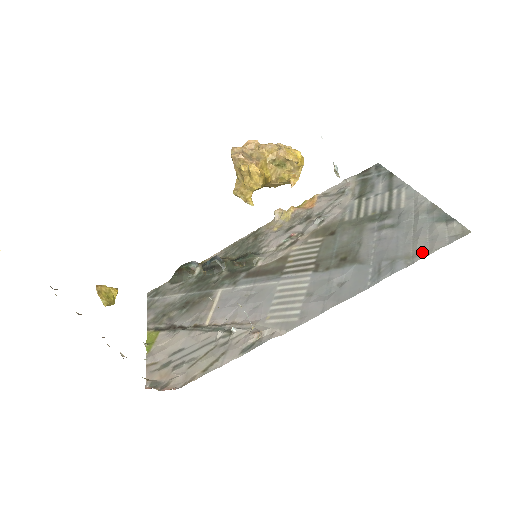
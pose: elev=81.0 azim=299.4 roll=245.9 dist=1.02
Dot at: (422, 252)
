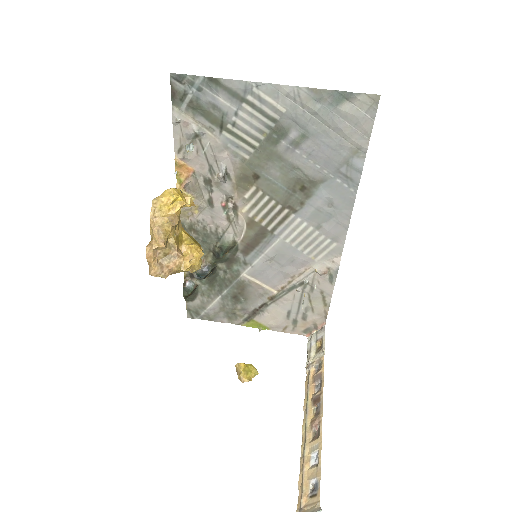
Dot at: (362, 141)
